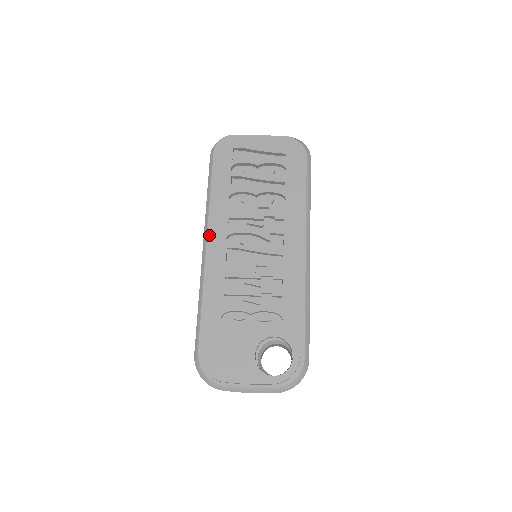
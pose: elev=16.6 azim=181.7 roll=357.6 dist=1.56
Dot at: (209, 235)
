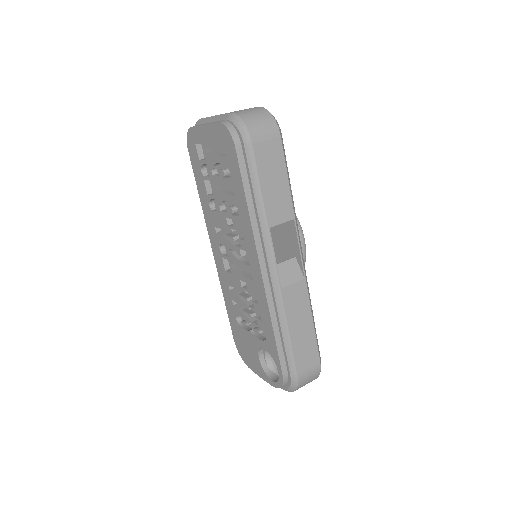
Dot at: (211, 243)
